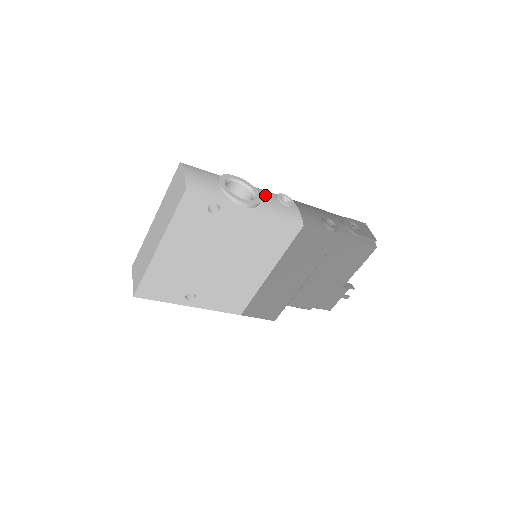
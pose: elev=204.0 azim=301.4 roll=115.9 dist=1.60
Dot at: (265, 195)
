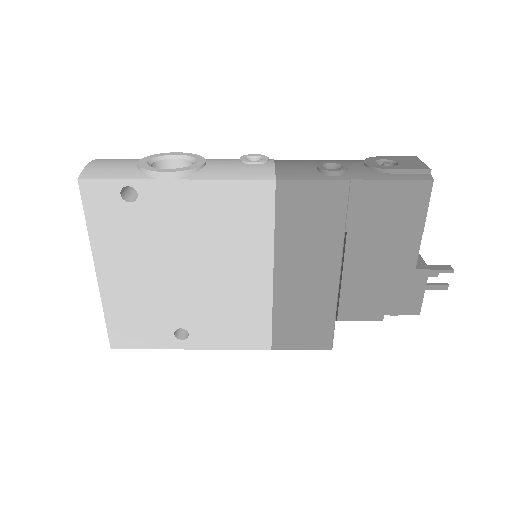
Dot at: (218, 161)
